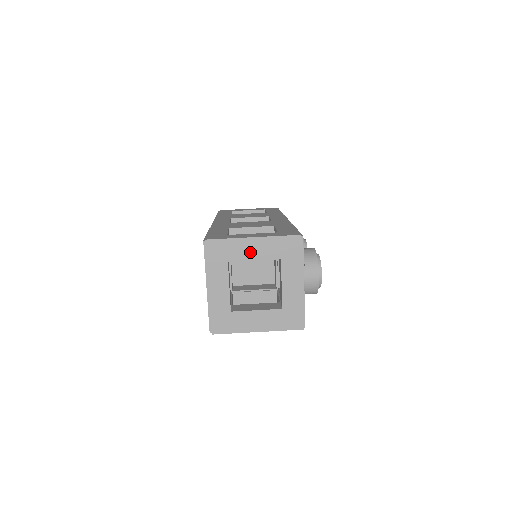
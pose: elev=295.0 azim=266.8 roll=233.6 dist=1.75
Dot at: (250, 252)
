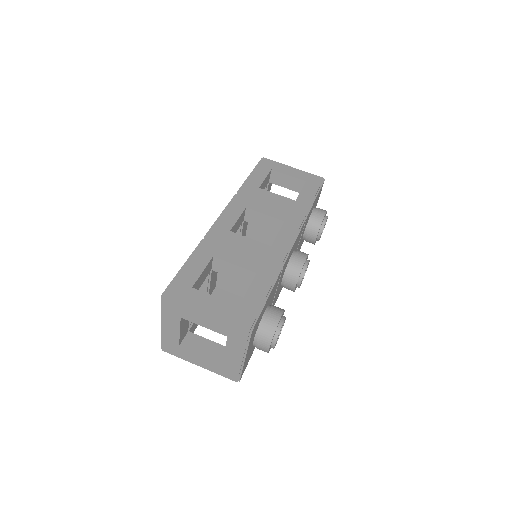
Dot at: (201, 320)
